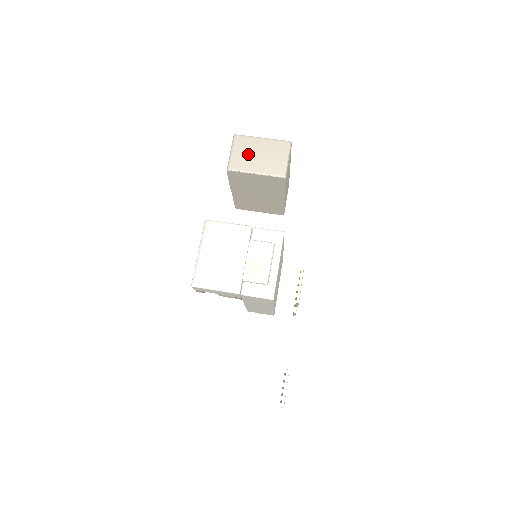
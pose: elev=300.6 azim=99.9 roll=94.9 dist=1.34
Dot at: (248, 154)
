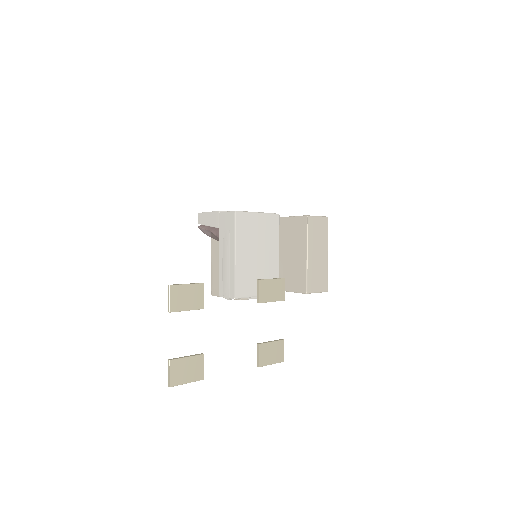
Dot at: occluded
